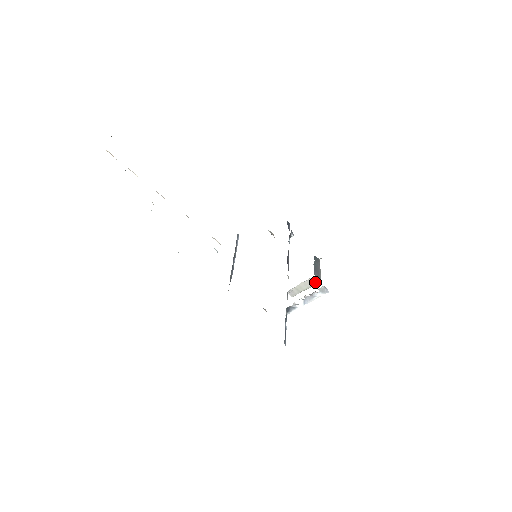
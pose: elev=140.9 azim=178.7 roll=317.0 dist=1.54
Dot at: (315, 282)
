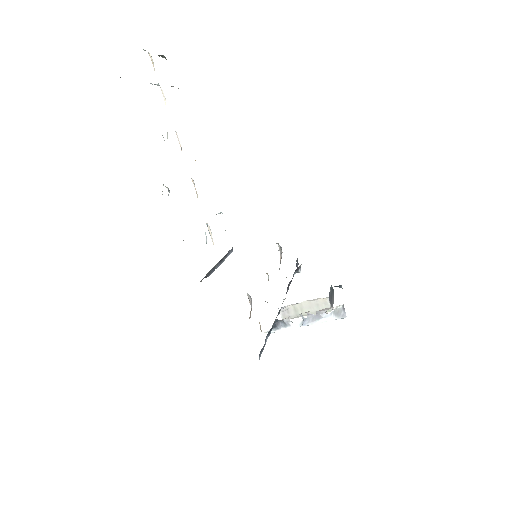
Dot at: occluded
